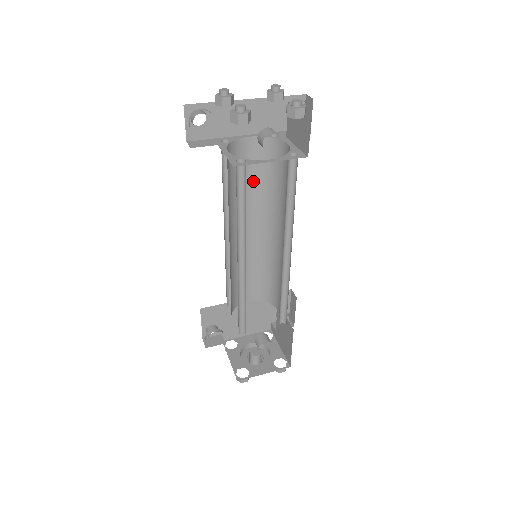
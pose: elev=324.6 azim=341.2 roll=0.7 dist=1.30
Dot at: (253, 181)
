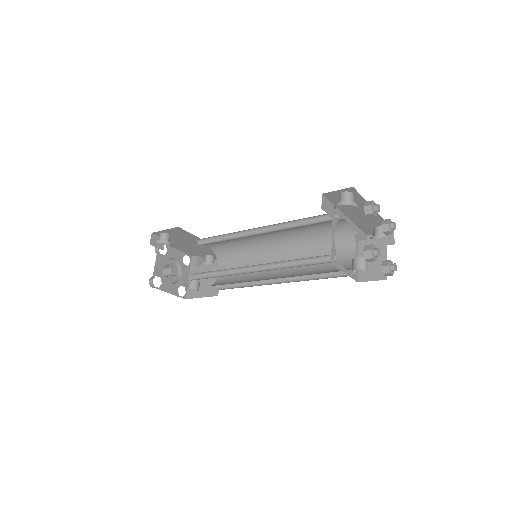
Dot at: (312, 229)
